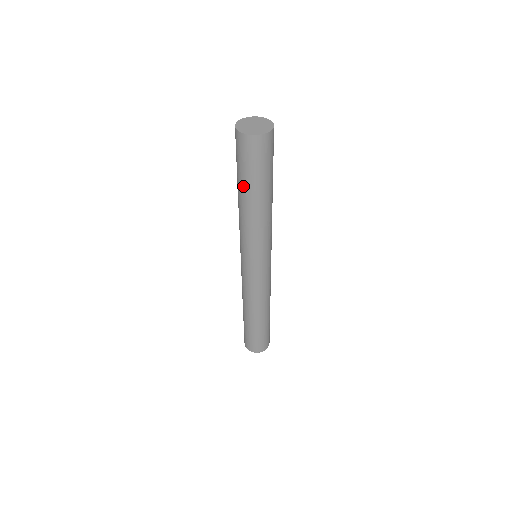
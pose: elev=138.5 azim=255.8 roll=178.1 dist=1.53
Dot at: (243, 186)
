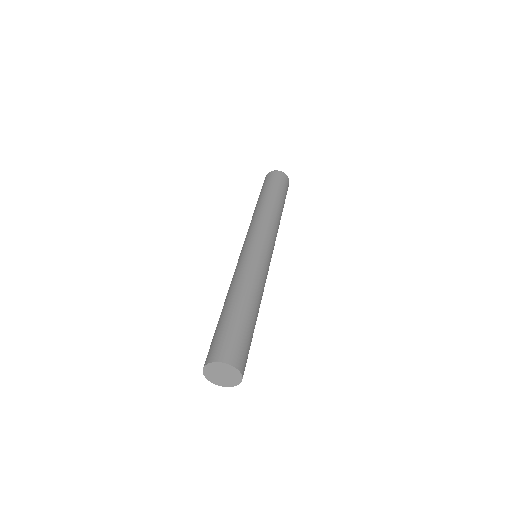
Dot at: occluded
